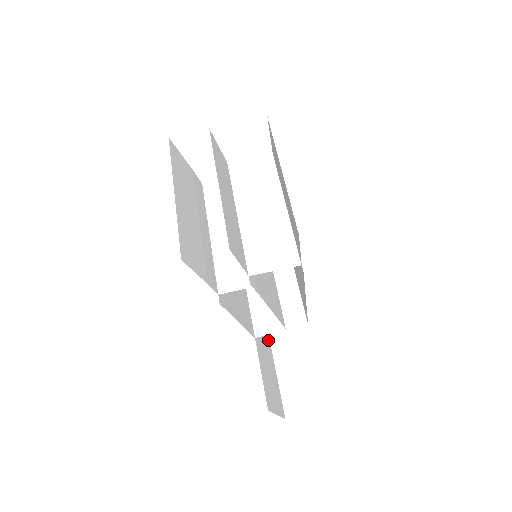
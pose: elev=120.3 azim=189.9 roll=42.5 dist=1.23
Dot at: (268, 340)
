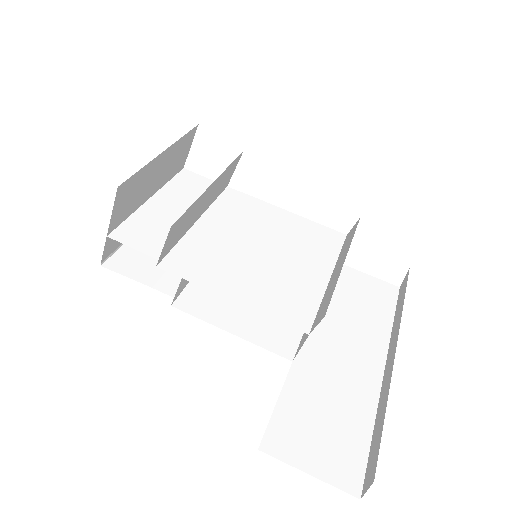
Dot at: (372, 380)
